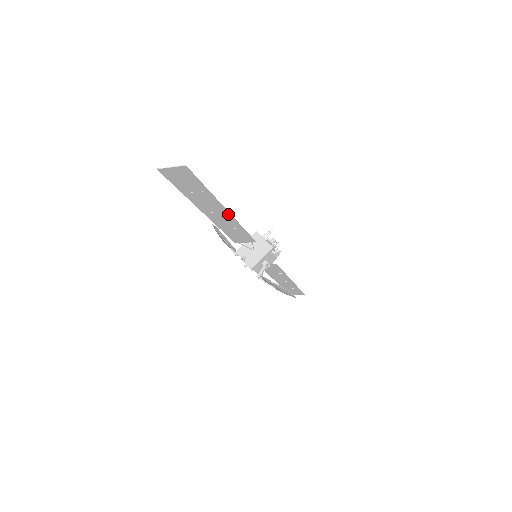
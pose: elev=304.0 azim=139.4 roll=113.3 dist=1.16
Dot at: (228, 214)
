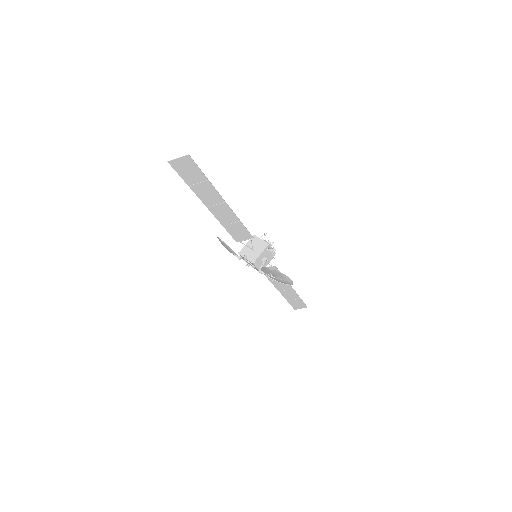
Dot at: (226, 206)
